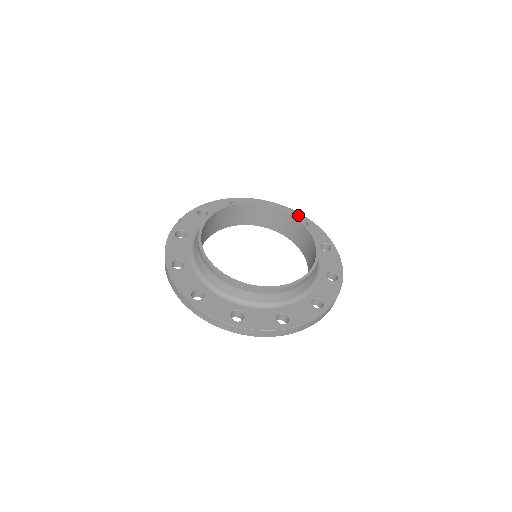
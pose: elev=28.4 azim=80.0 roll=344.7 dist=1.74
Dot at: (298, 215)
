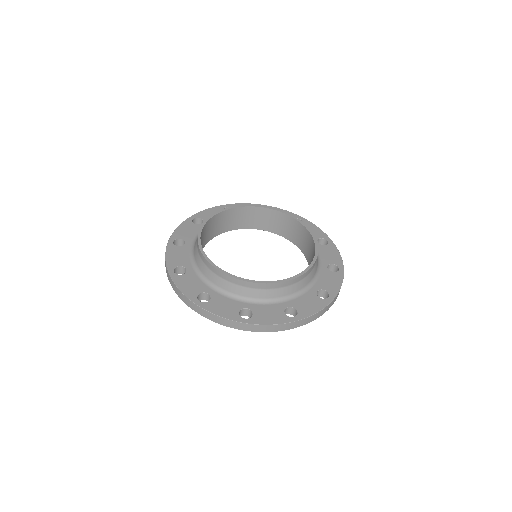
Dot at: occluded
